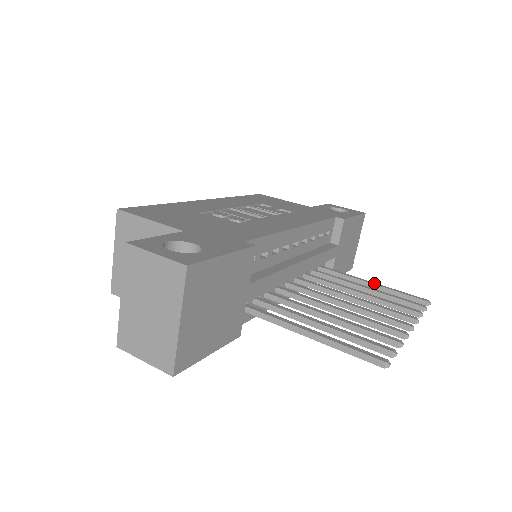
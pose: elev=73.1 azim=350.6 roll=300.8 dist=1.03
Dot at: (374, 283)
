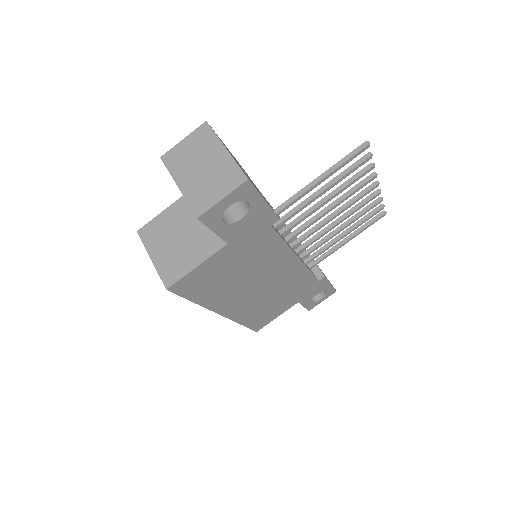
Dot at: (347, 238)
